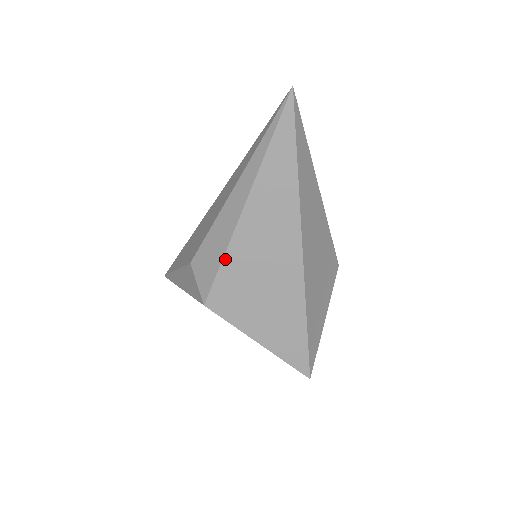
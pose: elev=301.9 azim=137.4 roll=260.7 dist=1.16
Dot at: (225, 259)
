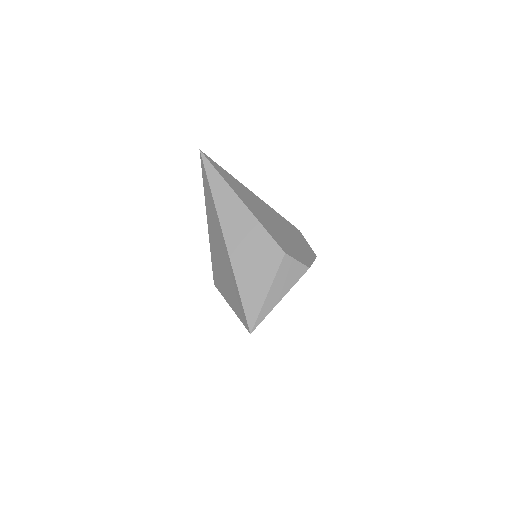
Dot at: (211, 253)
